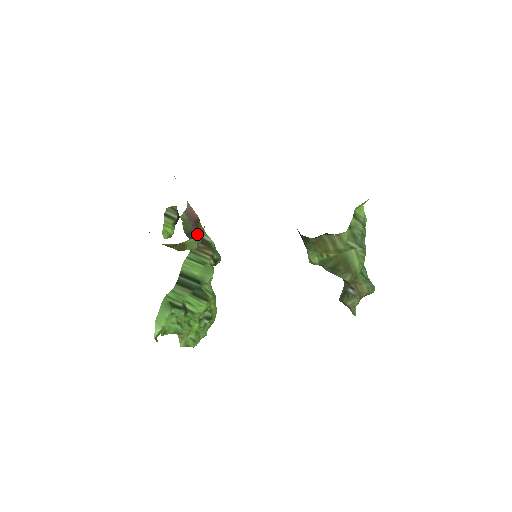
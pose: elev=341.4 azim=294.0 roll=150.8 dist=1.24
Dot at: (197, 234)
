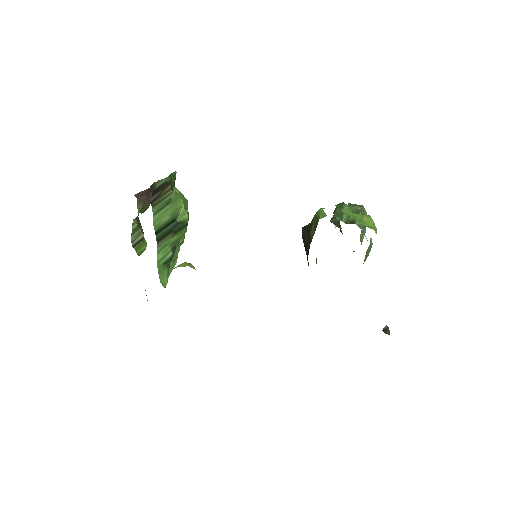
Dot at: (152, 192)
